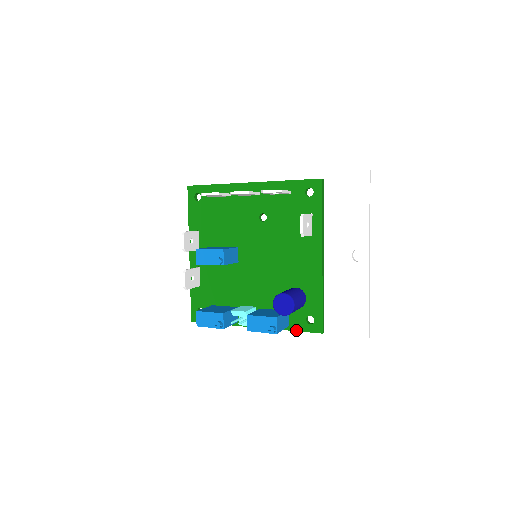
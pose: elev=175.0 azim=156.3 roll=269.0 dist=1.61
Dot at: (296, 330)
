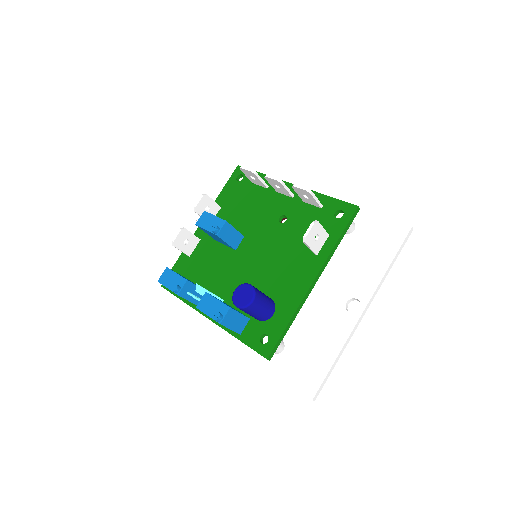
Dot at: (245, 342)
